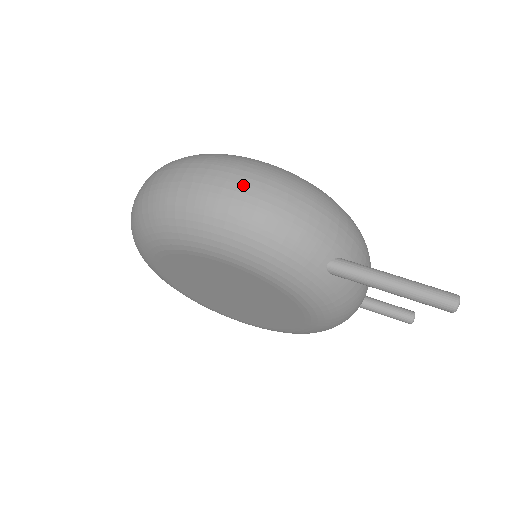
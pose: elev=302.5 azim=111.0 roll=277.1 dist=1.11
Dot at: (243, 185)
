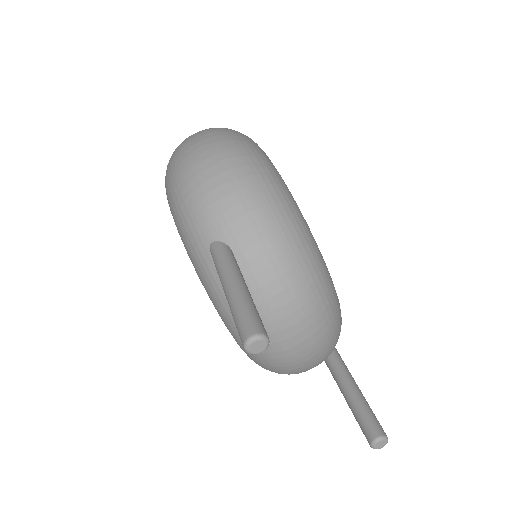
Dot at: (199, 144)
